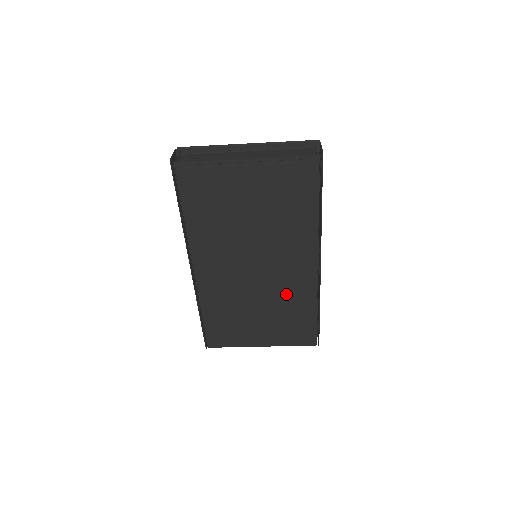
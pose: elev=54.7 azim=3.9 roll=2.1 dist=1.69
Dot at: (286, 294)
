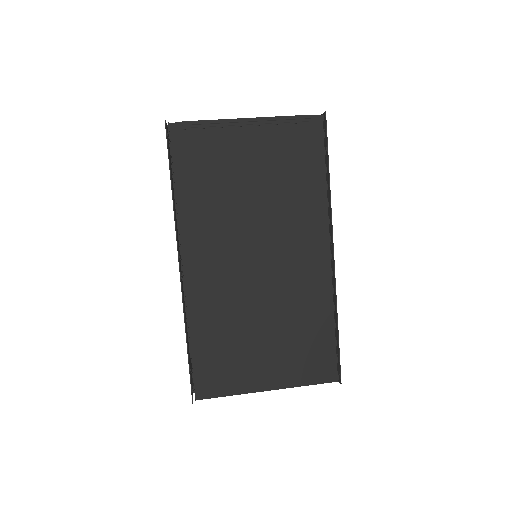
Dot at: (296, 299)
